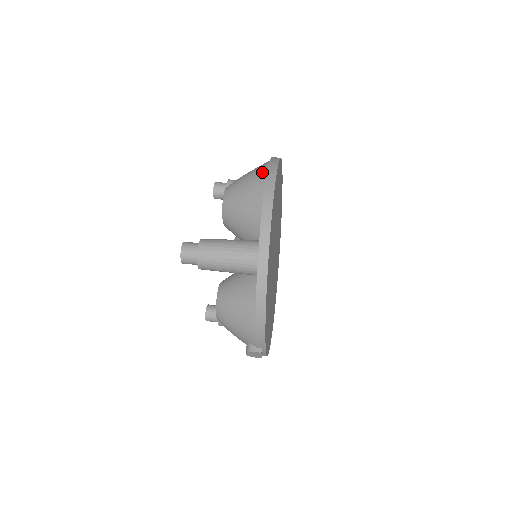
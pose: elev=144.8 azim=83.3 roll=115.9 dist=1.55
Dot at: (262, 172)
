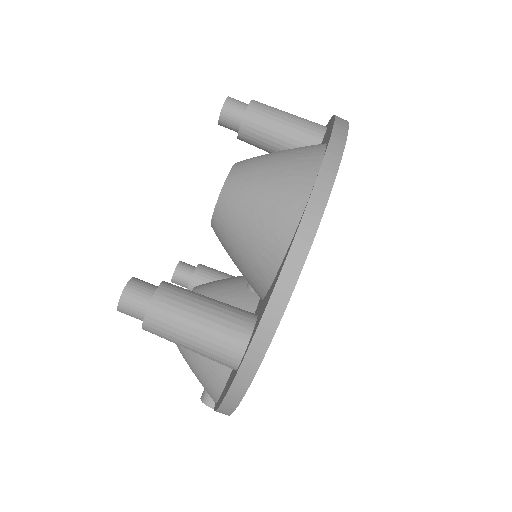
Dot at: (298, 195)
